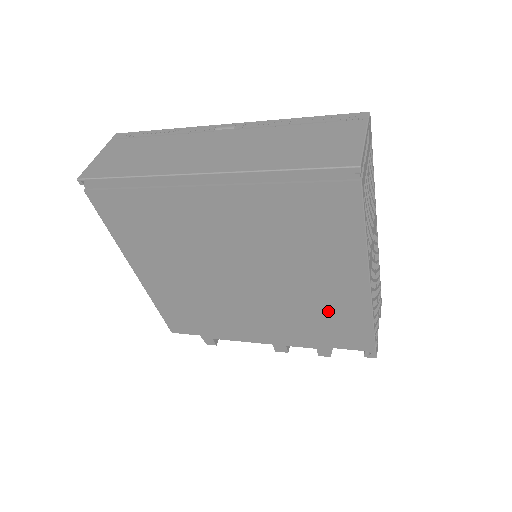
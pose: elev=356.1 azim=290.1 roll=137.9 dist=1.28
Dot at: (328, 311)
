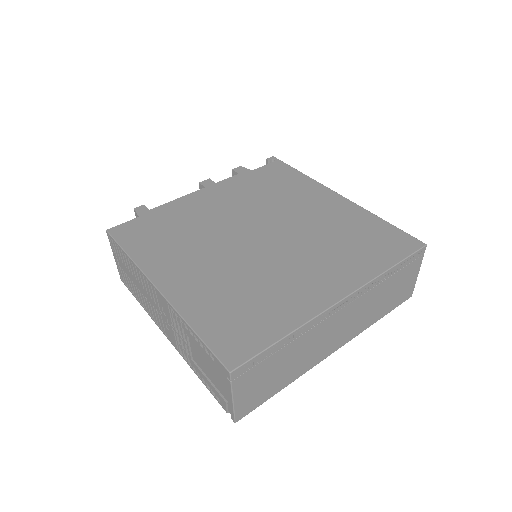
Dot at: occluded
